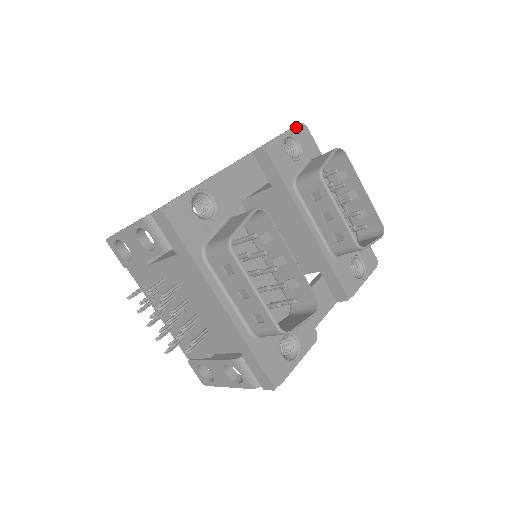
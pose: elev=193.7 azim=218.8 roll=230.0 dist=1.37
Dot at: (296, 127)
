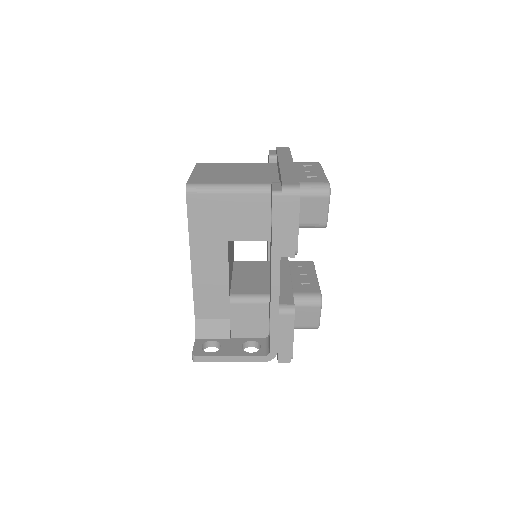
Dot at: occluded
